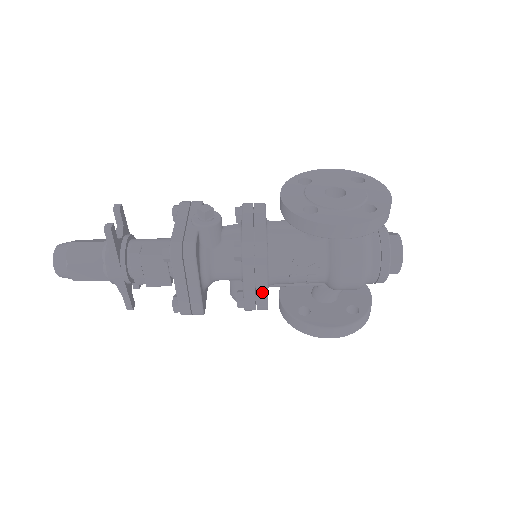
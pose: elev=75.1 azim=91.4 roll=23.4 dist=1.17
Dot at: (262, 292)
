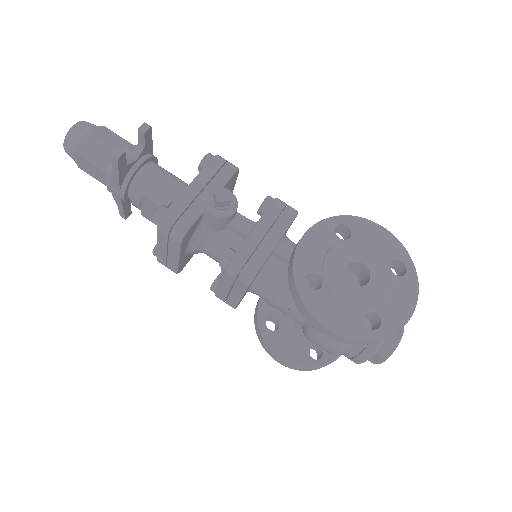
Dot at: (234, 299)
